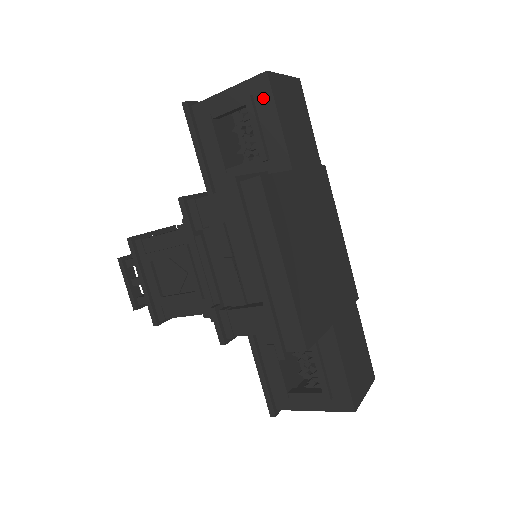
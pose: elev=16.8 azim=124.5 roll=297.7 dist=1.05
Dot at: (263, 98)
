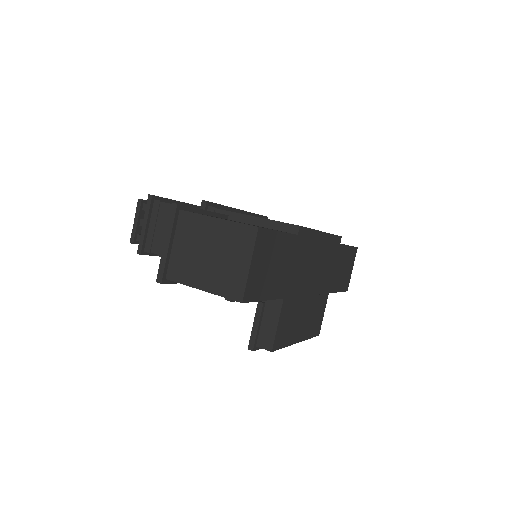
Dot at: occluded
